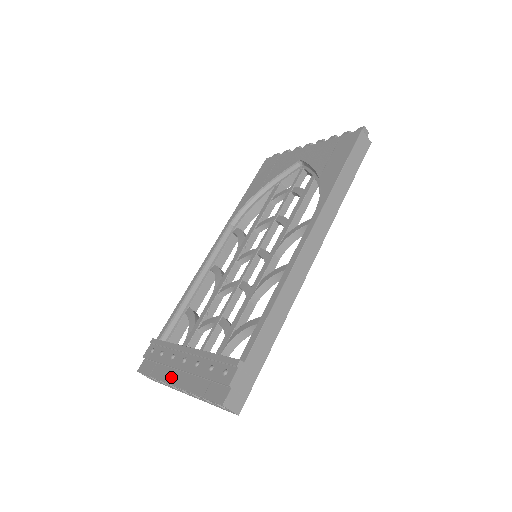
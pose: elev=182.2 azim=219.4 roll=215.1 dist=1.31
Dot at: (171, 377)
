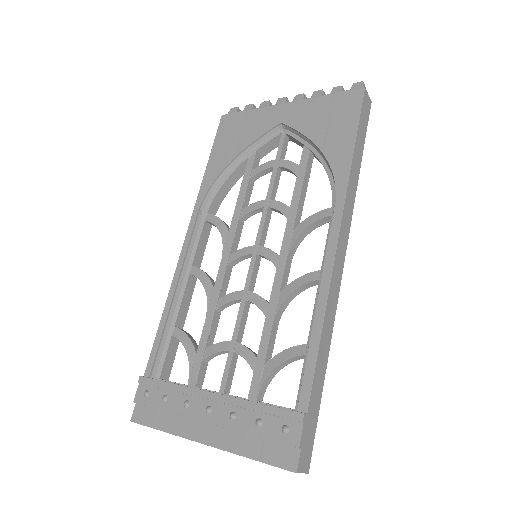
Dot at: (194, 432)
